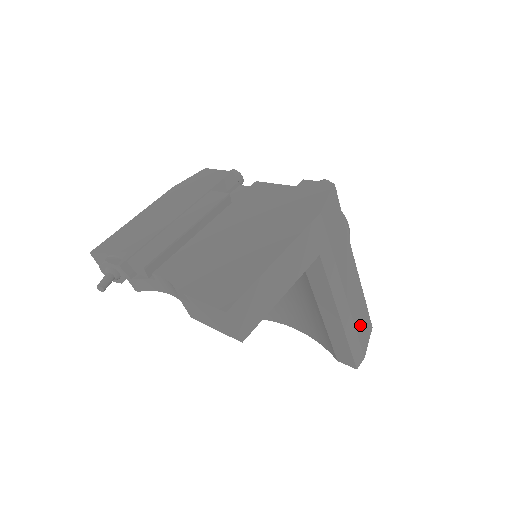
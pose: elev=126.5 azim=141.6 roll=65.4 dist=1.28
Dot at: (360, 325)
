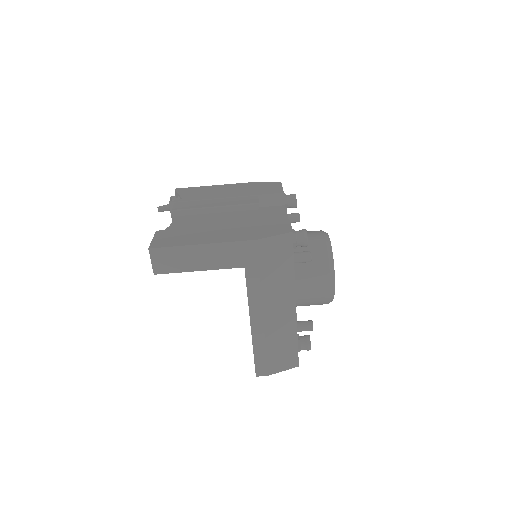
Dot at: (276, 349)
